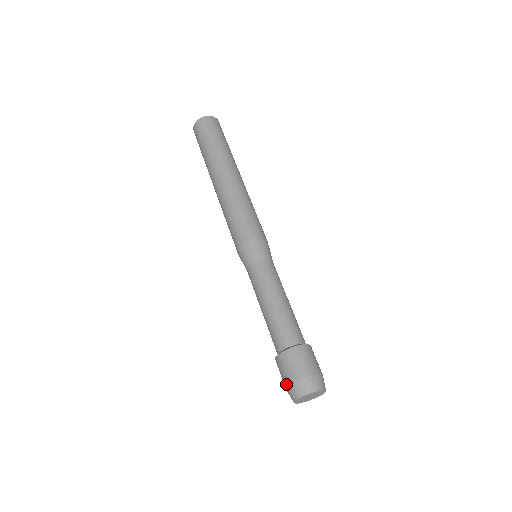
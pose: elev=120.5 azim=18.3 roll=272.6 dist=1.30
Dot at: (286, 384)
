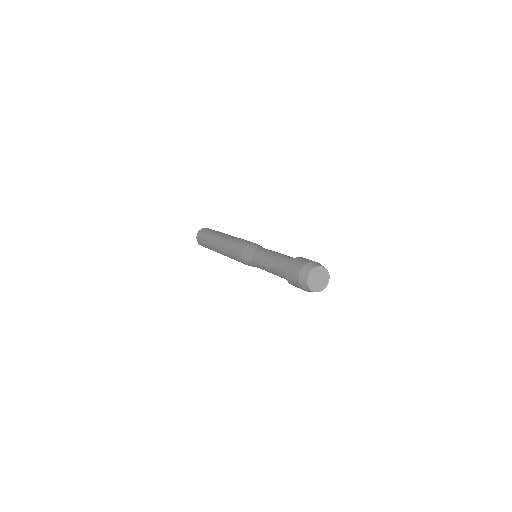
Dot at: (305, 263)
